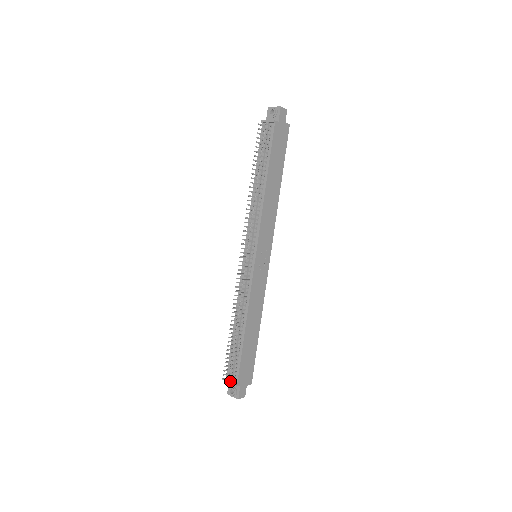
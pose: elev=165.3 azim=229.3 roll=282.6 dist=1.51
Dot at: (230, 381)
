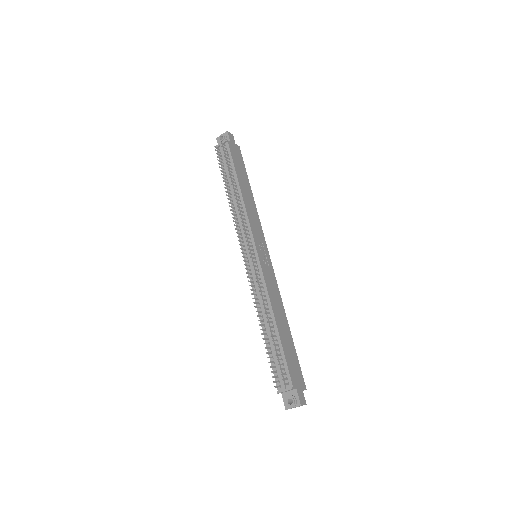
Dot at: (284, 384)
